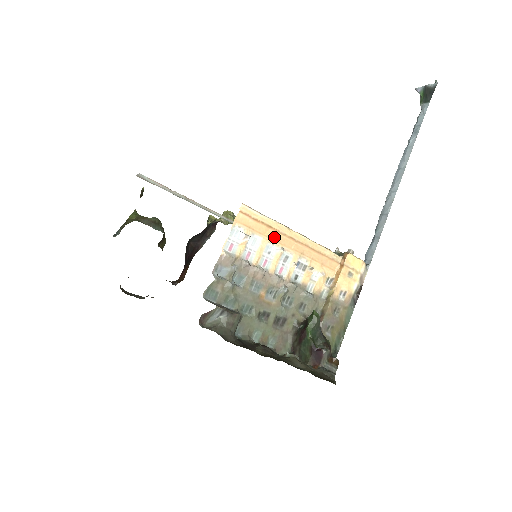
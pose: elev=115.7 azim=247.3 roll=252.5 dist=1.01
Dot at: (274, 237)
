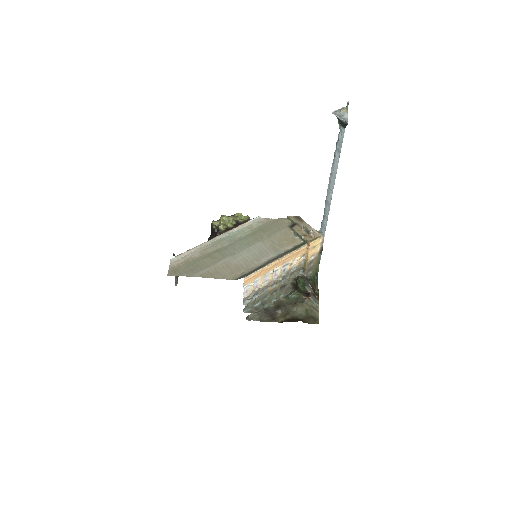
Dot at: (266, 272)
